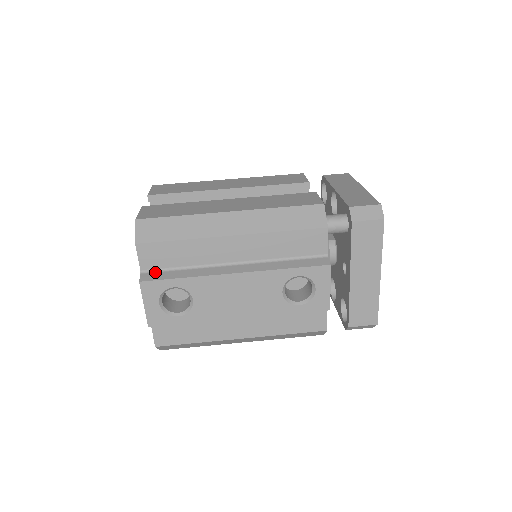
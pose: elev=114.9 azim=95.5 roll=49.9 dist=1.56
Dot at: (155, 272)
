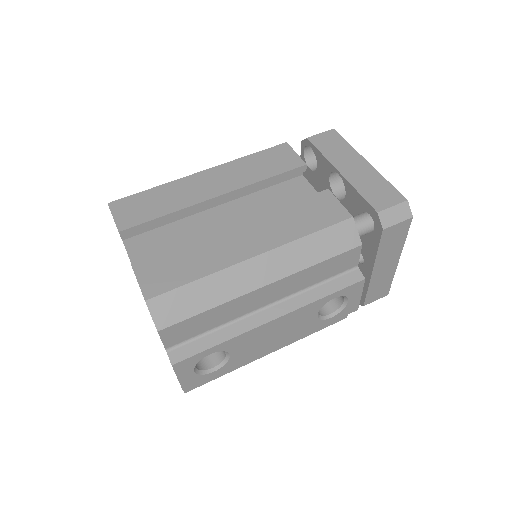
Dot at: (183, 345)
